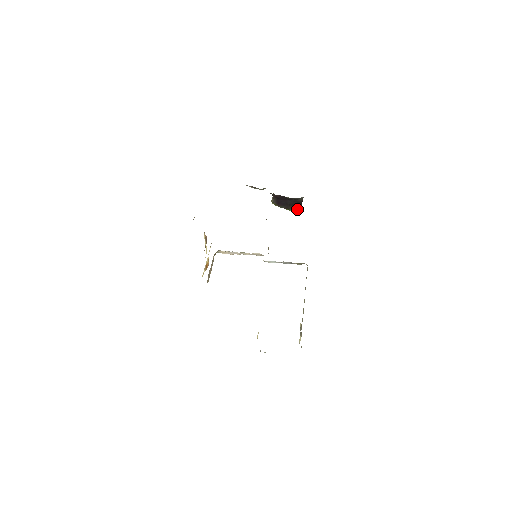
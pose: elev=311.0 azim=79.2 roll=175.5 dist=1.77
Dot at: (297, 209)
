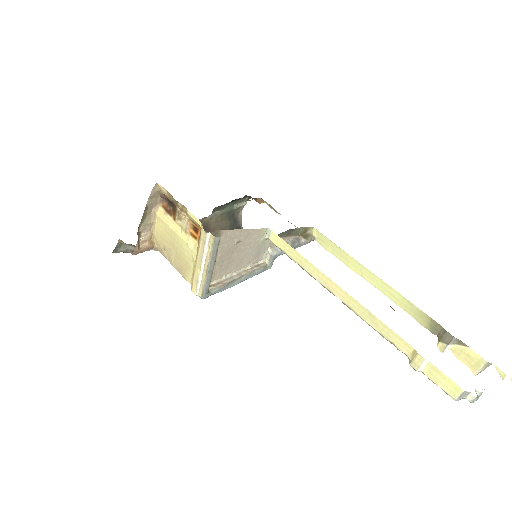
Dot at: occluded
